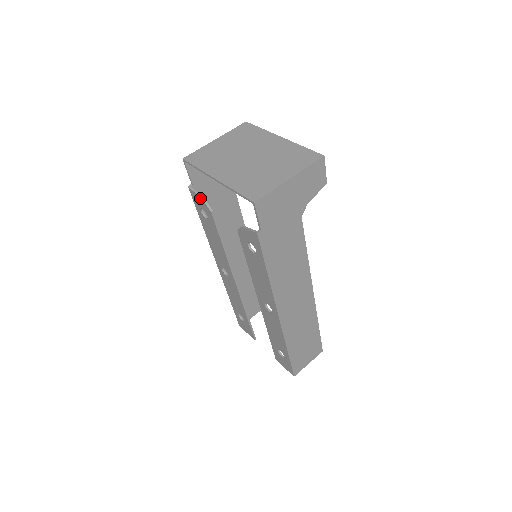
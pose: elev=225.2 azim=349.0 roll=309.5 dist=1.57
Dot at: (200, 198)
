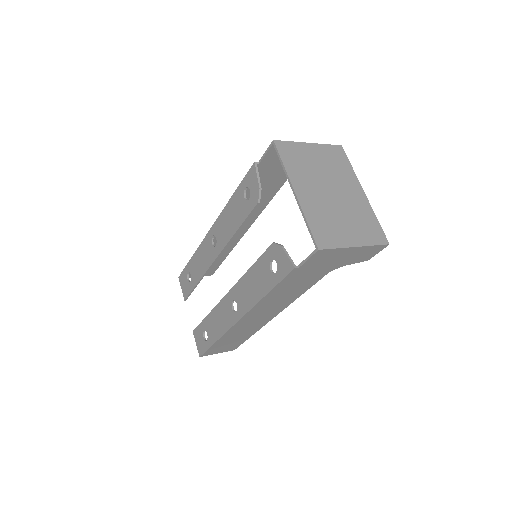
Dot at: (258, 183)
